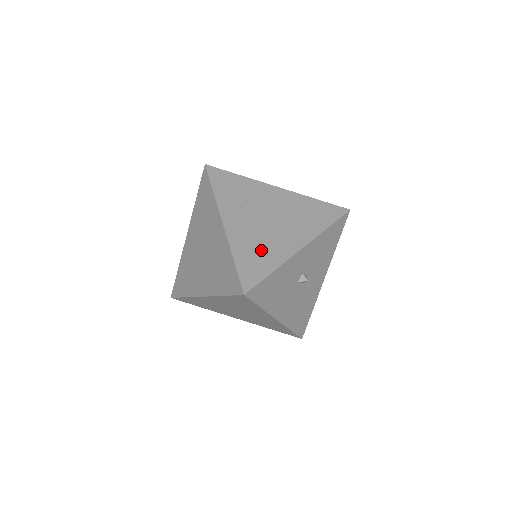
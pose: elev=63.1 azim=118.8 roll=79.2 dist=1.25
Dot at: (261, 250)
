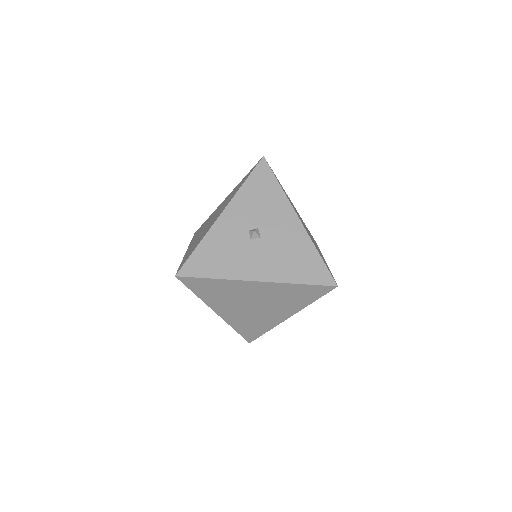
Dot at: (197, 242)
